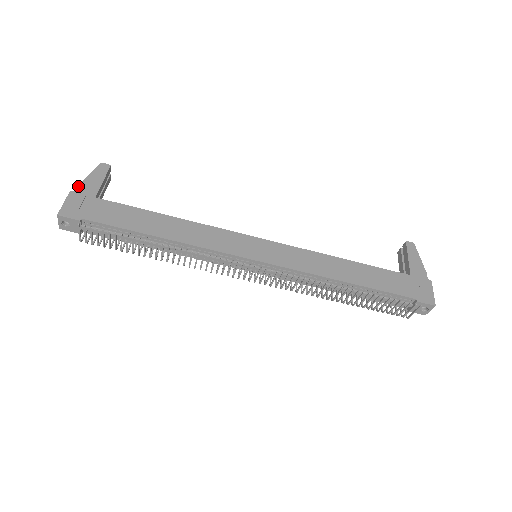
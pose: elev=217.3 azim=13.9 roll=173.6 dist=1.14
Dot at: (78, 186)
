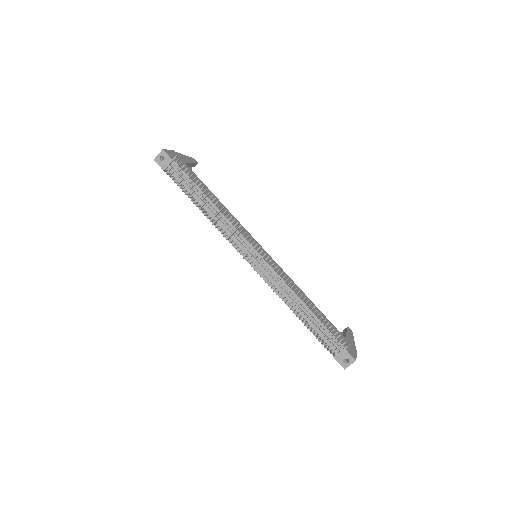
Dot at: (178, 153)
